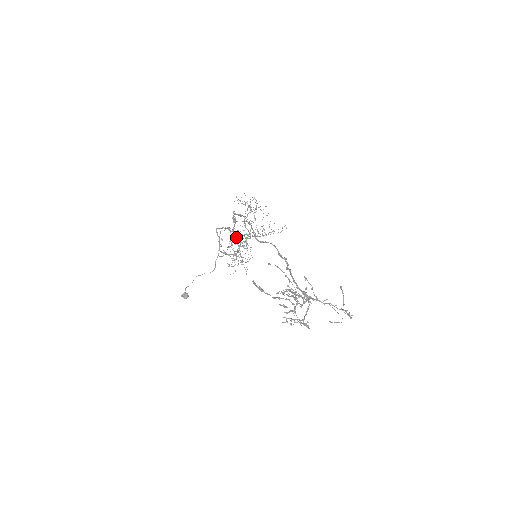
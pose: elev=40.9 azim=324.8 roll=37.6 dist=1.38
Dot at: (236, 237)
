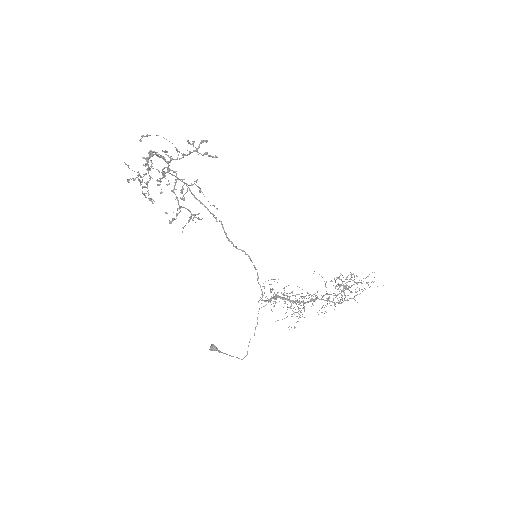
Dot at: occluded
